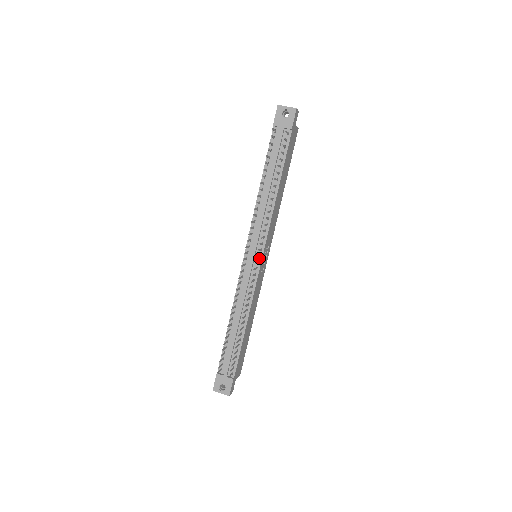
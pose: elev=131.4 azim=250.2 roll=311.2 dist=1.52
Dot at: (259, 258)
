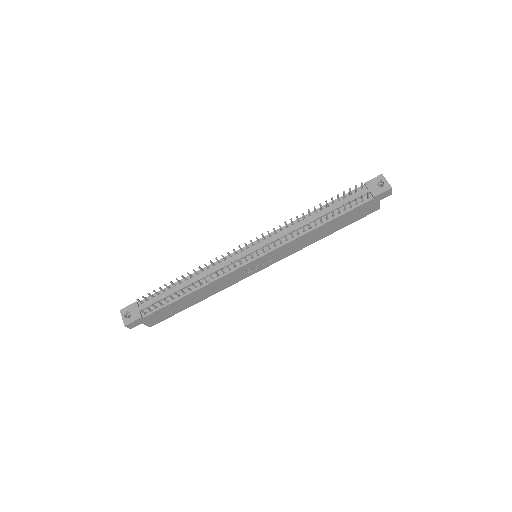
Dot at: (256, 256)
